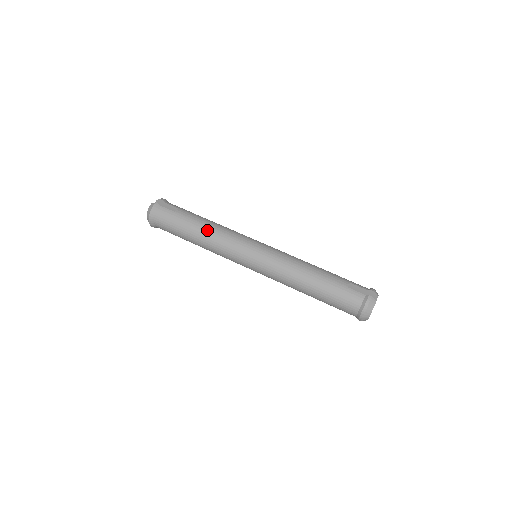
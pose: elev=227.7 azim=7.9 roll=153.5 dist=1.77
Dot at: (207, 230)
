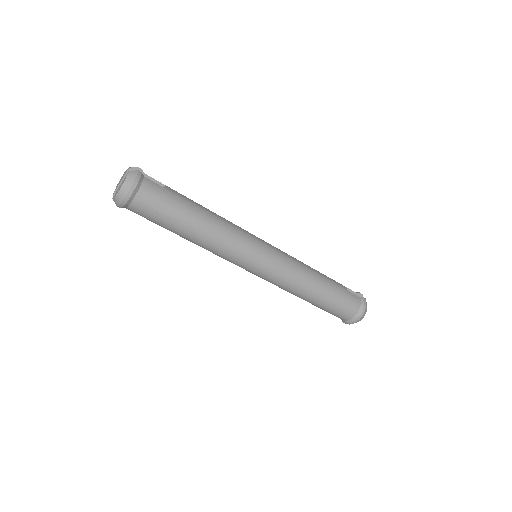
Dot at: (212, 218)
